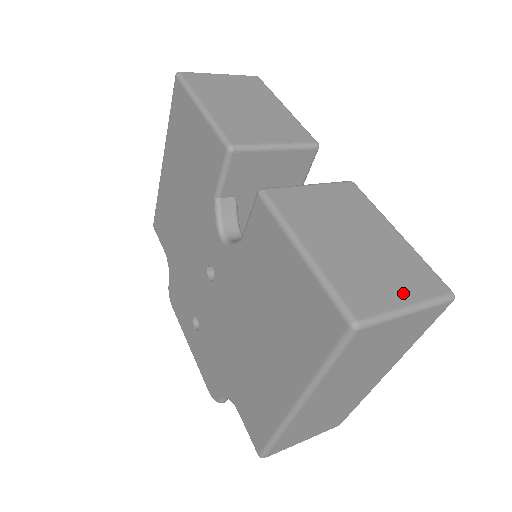
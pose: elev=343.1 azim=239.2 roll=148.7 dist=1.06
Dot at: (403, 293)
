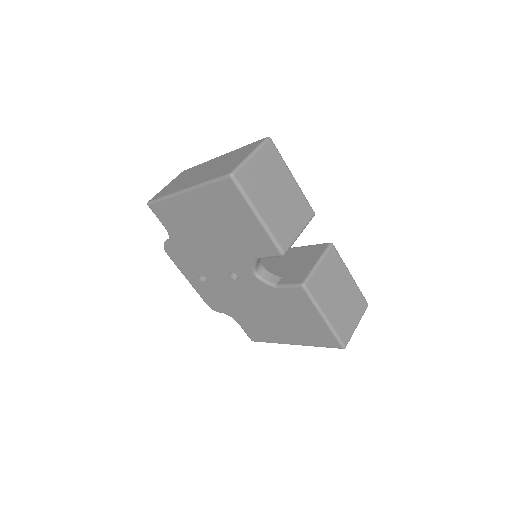
Dot at: (356, 319)
